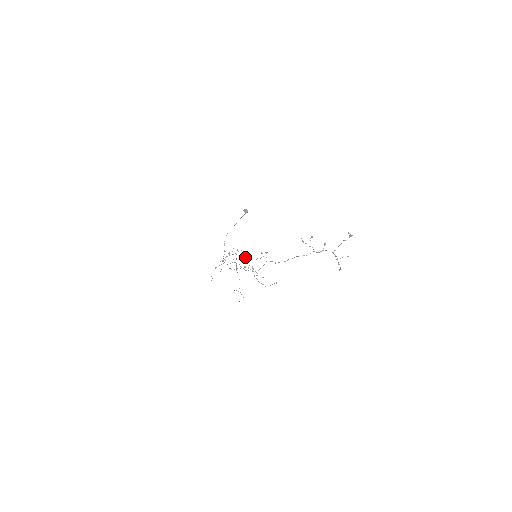
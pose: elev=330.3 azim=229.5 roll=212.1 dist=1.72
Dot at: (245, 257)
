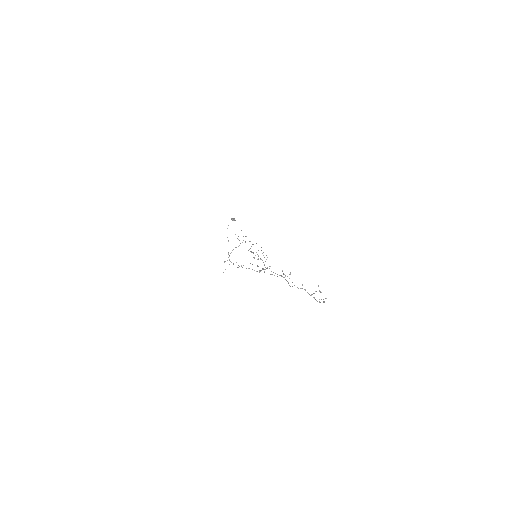
Dot at: occluded
